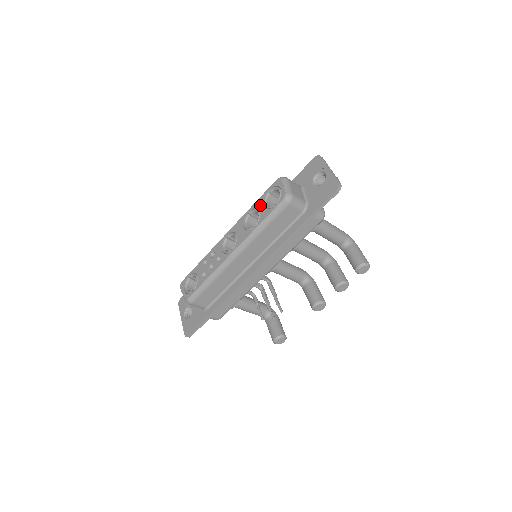
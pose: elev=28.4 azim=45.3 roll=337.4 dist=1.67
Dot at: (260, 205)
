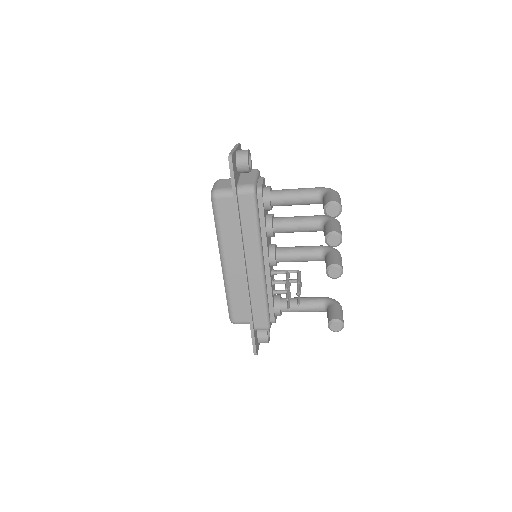
Dot at: occluded
